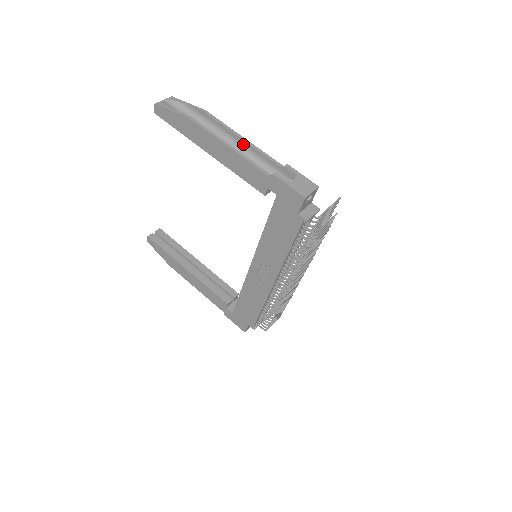
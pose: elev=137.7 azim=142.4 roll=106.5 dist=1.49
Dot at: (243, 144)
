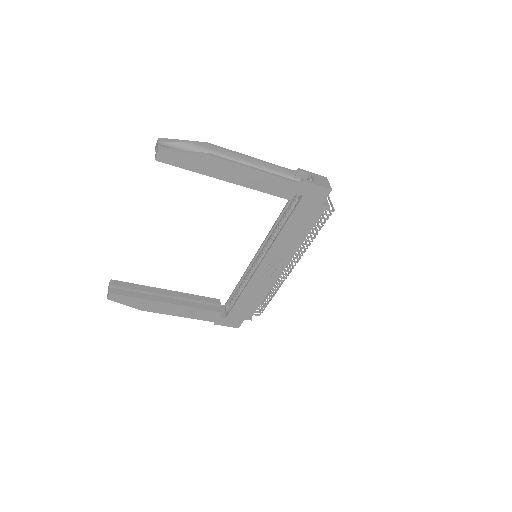
Dot at: (254, 163)
